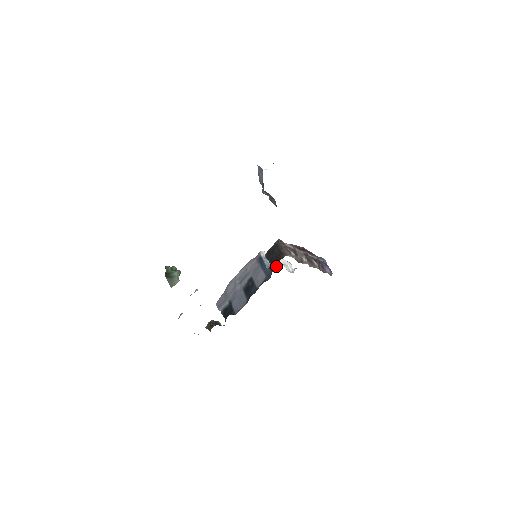
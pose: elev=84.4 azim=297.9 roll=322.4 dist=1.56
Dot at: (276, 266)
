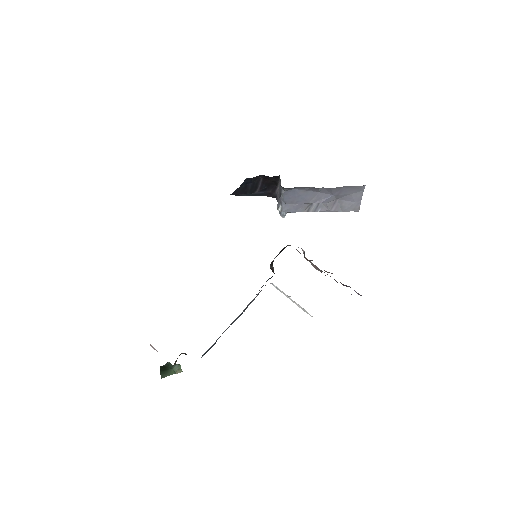
Dot at: occluded
